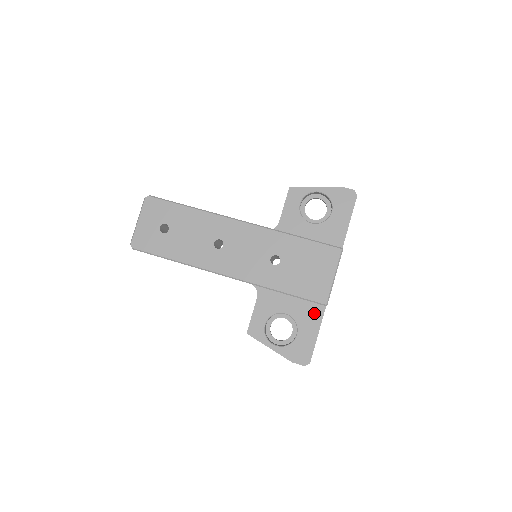
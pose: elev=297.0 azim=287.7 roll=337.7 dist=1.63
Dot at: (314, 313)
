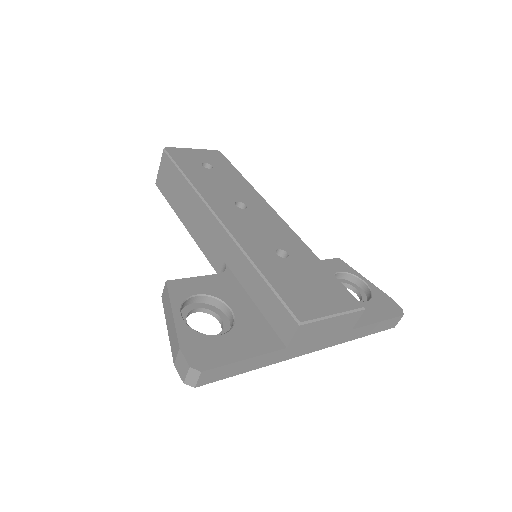
Dot at: (265, 339)
